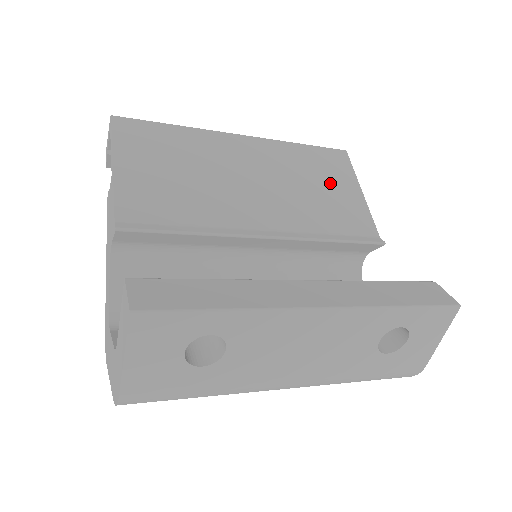
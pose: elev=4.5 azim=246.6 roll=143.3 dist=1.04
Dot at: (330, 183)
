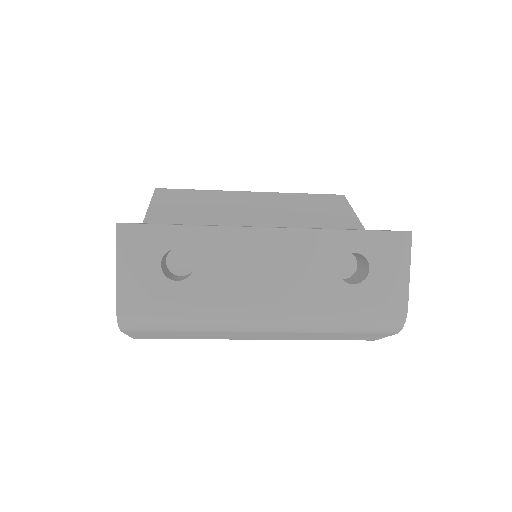
Dot at: (324, 209)
